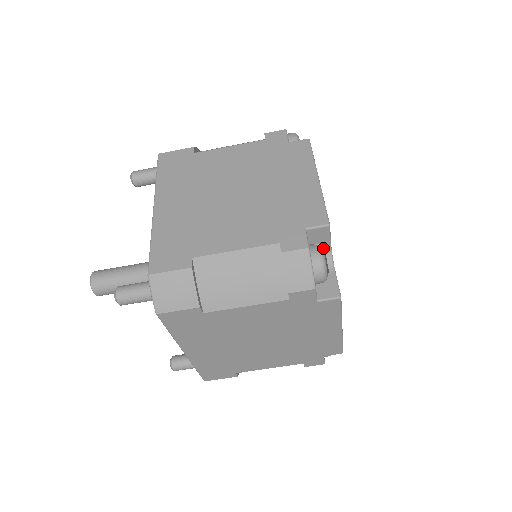
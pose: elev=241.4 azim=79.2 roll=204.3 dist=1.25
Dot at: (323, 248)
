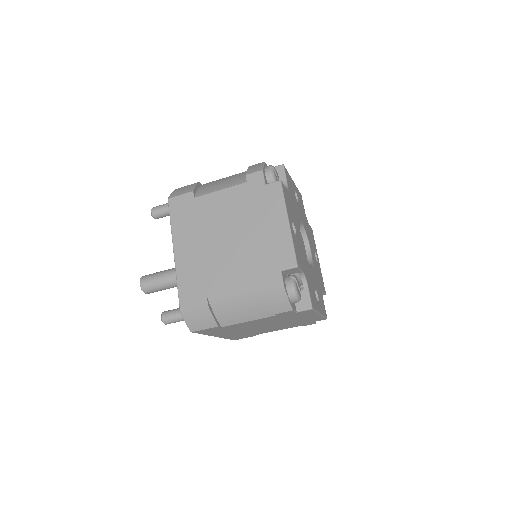
Dot at: occluded
